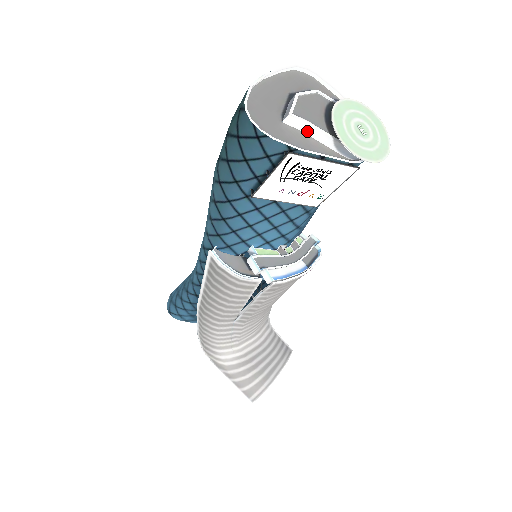
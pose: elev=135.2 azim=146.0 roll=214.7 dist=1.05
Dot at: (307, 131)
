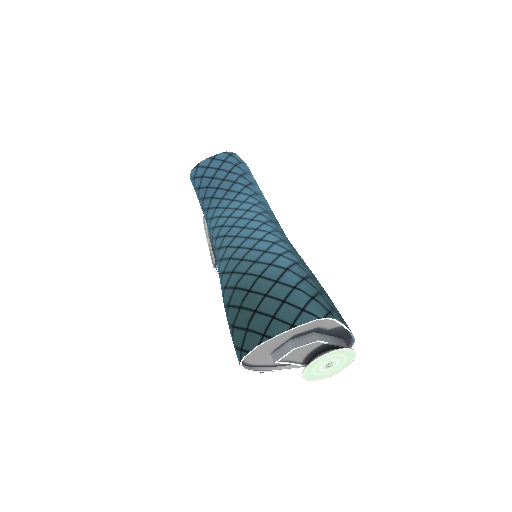
Dot at: occluded
